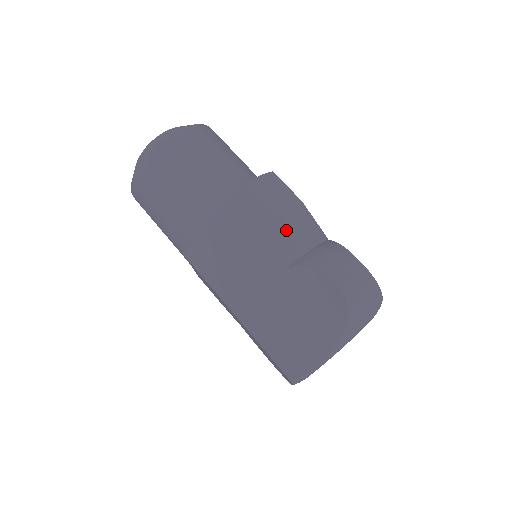
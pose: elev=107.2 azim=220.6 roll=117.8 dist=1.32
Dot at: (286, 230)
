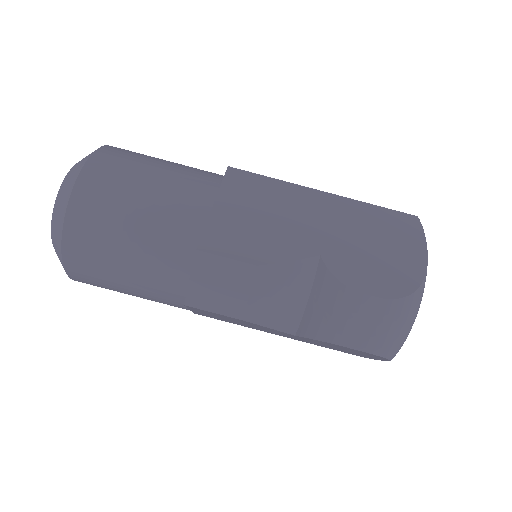
Dot at: (266, 317)
